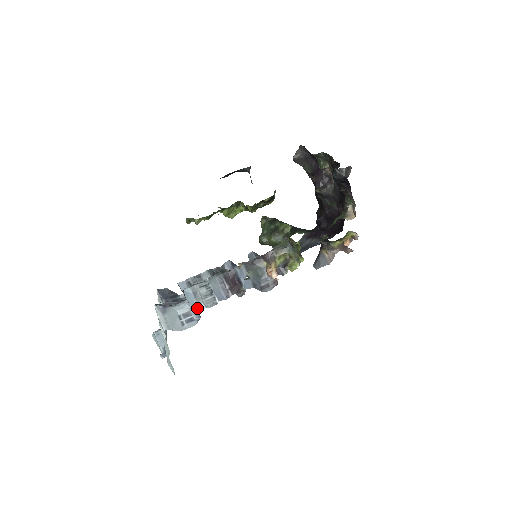
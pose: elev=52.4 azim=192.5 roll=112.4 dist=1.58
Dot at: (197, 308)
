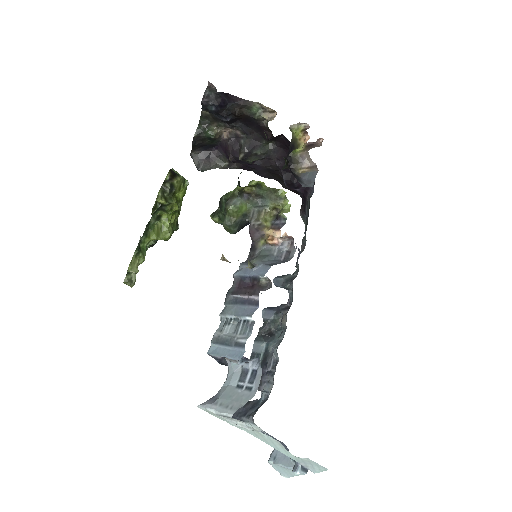
Dot at: (239, 351)
